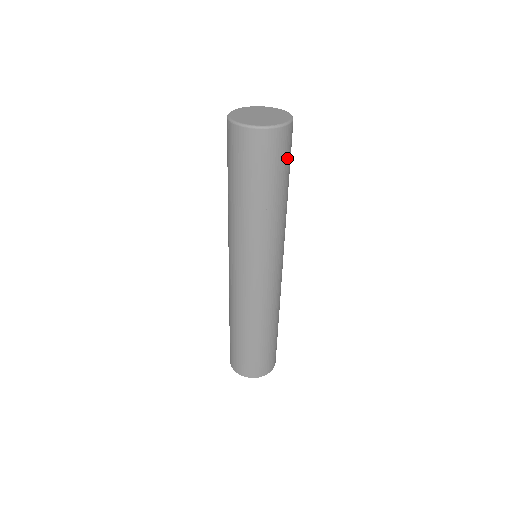
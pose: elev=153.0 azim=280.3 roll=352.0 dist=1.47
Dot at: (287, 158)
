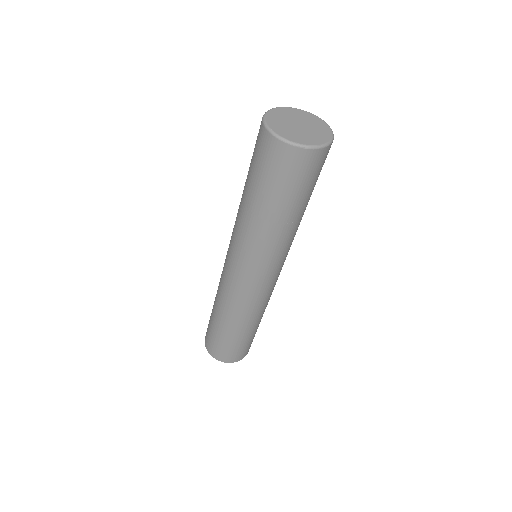
Dot at: (318, 175)
